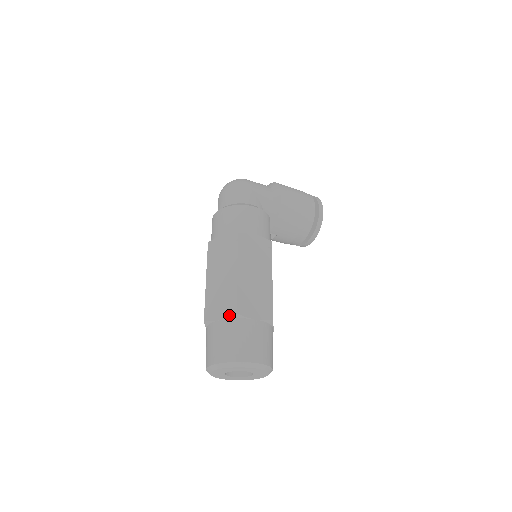
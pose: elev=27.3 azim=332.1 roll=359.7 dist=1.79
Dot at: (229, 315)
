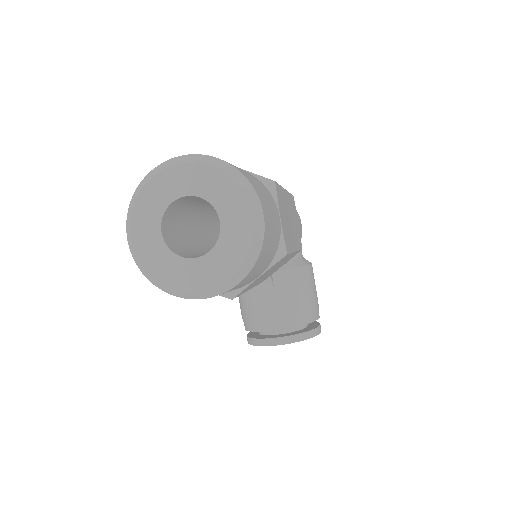
Dot at: occluded
